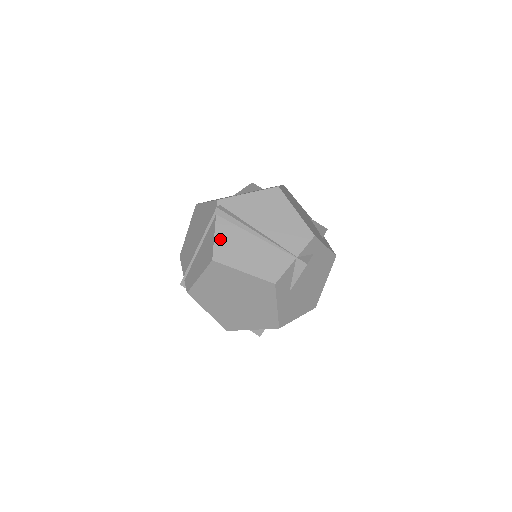
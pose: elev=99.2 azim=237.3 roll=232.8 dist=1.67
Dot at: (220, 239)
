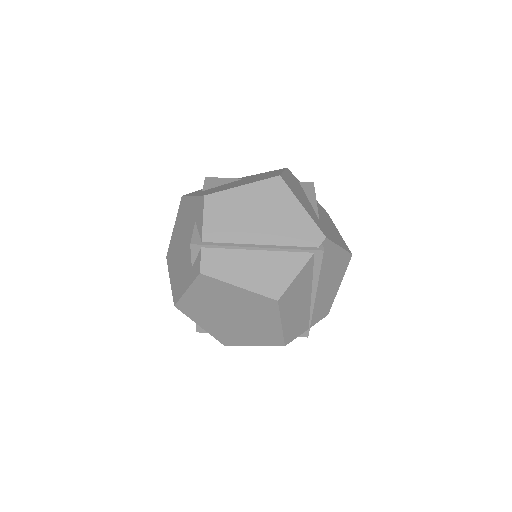
Dot at: (297, 282)
